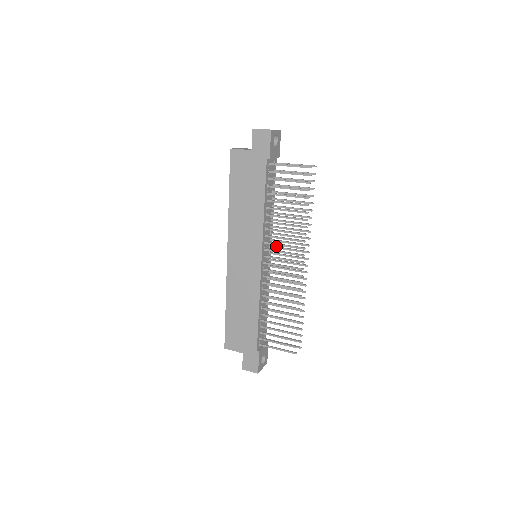
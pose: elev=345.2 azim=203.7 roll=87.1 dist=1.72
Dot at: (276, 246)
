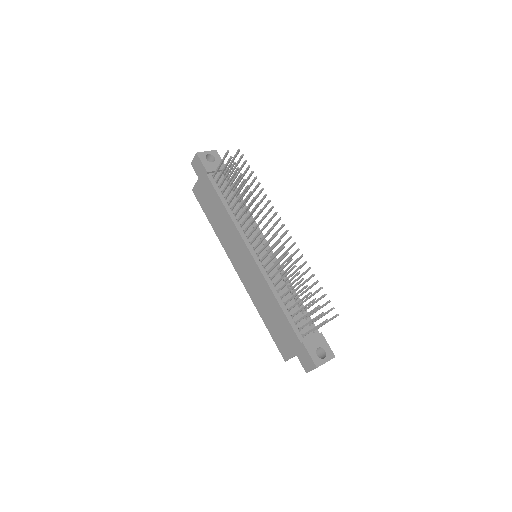
Dot at: occluded
